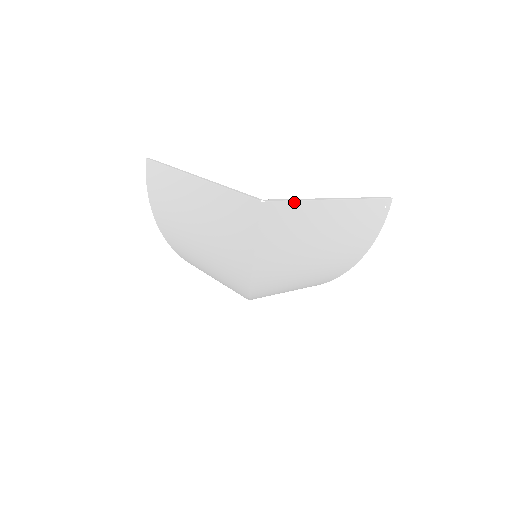
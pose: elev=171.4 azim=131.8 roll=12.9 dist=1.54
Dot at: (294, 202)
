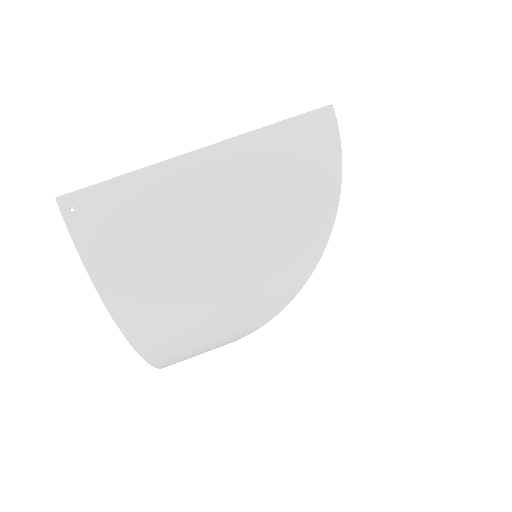
Dot at: occluded
